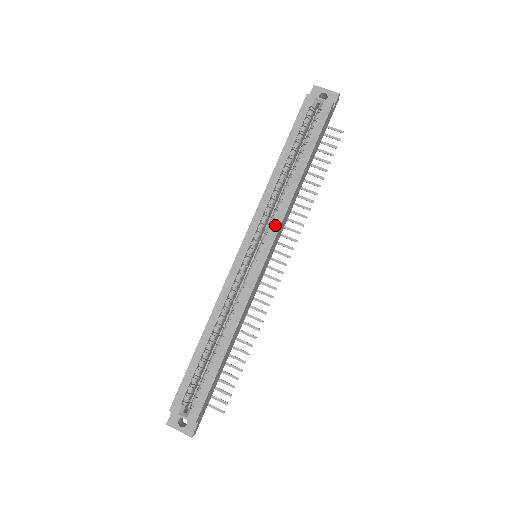
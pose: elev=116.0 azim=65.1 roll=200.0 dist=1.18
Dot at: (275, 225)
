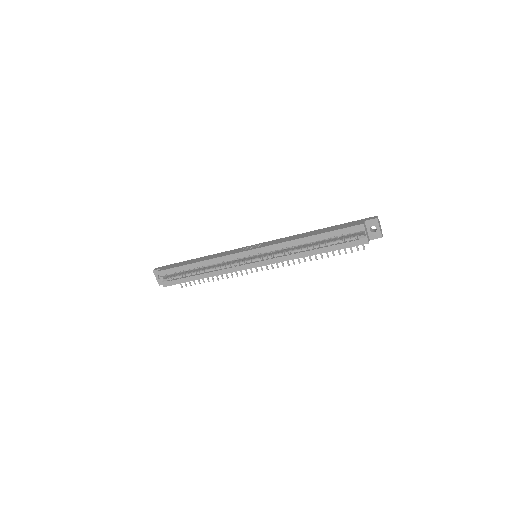
Dot at: (275, 260)
